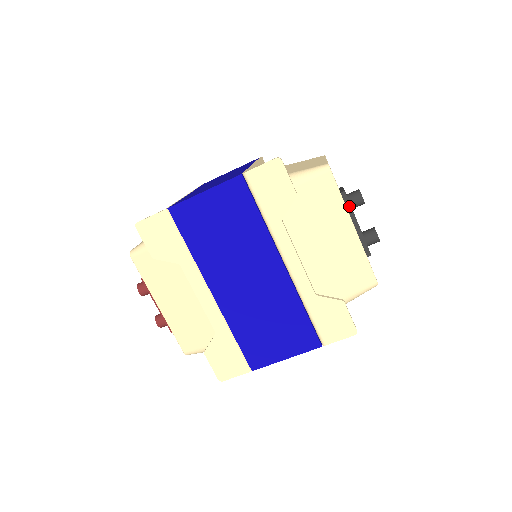
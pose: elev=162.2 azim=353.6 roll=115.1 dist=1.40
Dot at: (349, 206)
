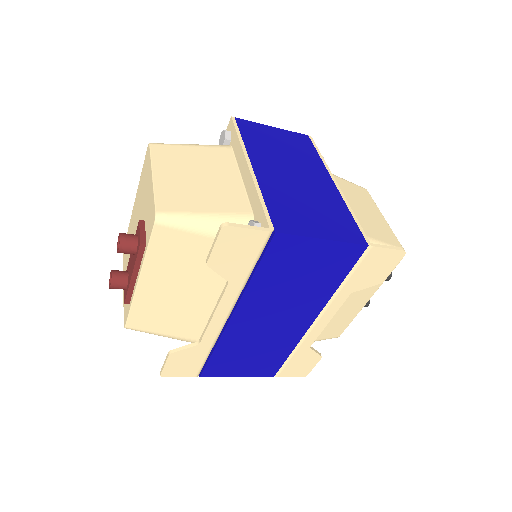
Dot at: occluded
